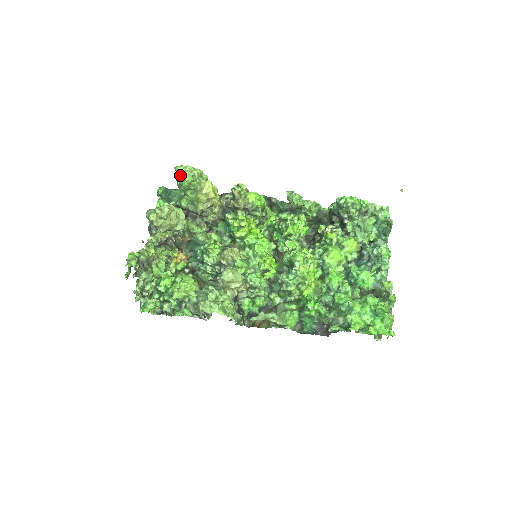
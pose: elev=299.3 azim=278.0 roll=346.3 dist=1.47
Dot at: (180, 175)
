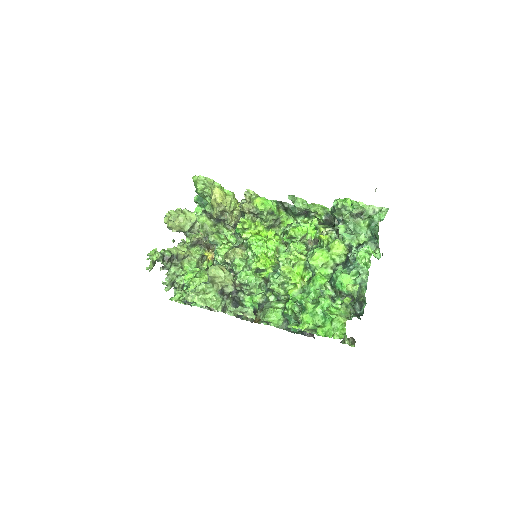
Dot at: (195, 184)
